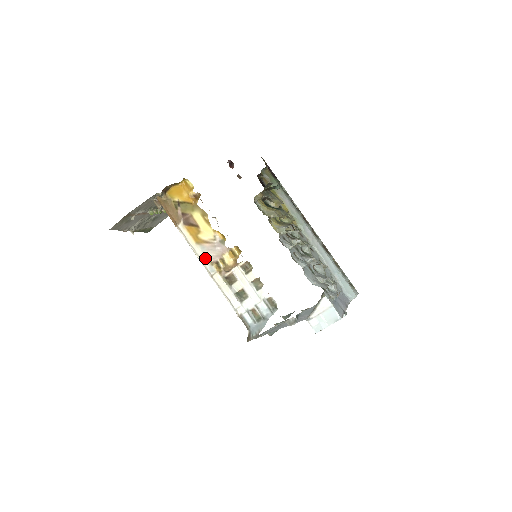
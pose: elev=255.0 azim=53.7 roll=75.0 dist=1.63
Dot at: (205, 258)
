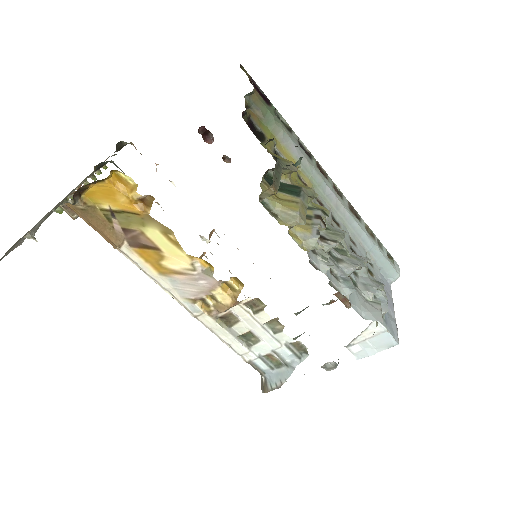
Dot at: (180, 294)
